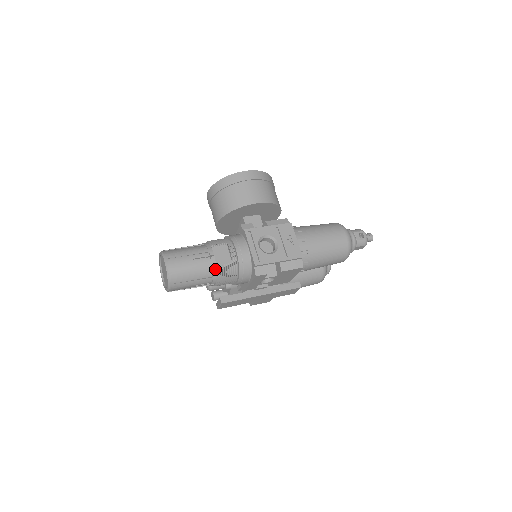
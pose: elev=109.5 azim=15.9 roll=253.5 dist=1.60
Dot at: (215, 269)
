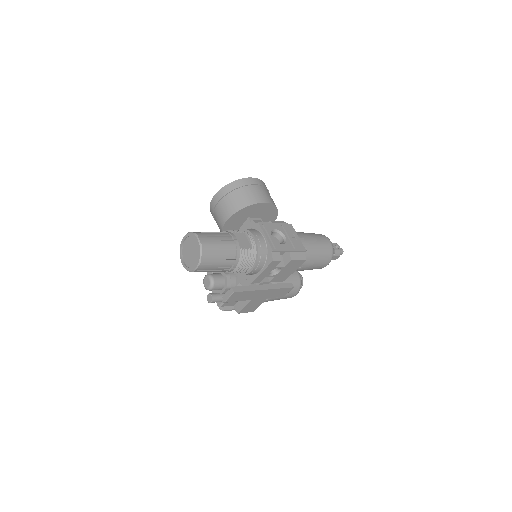
Dot at: (239, 251)
